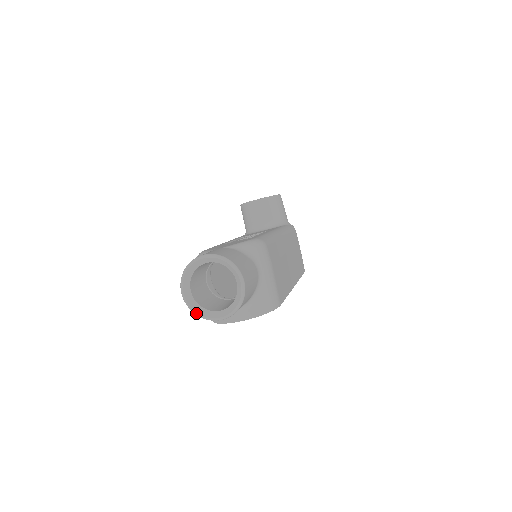
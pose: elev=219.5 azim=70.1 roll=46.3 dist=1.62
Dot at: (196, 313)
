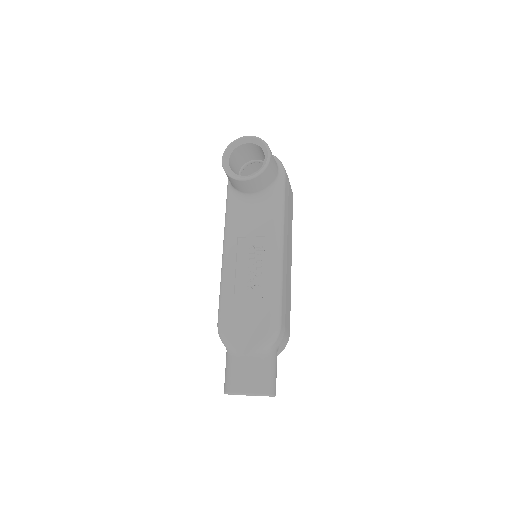
Dot at: occluded
